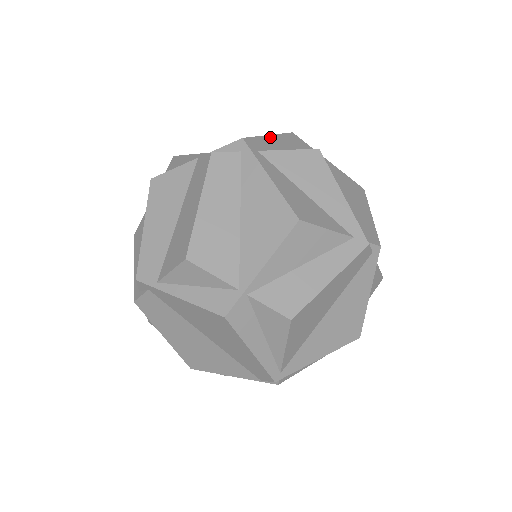
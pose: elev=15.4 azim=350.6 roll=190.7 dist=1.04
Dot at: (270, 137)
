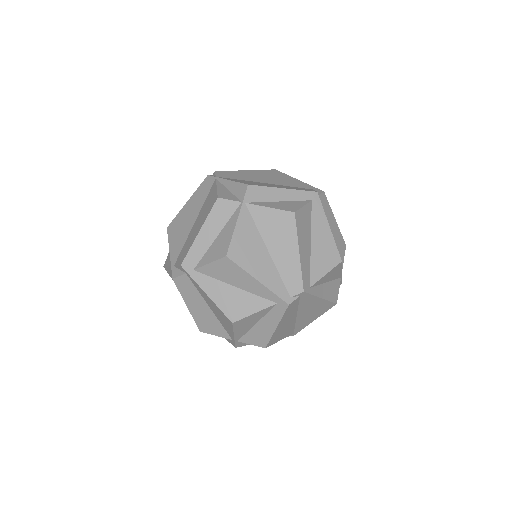
Dot at: (200, 235)
